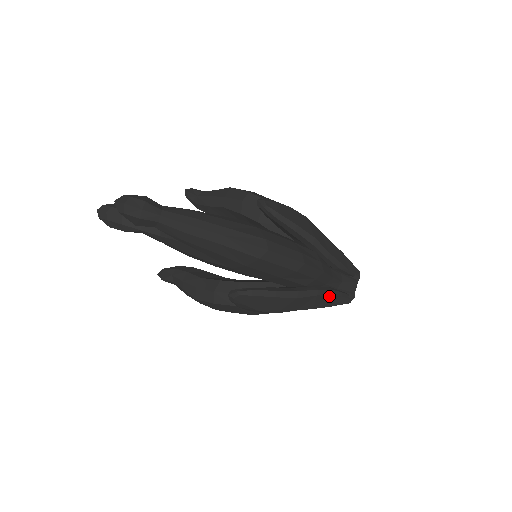
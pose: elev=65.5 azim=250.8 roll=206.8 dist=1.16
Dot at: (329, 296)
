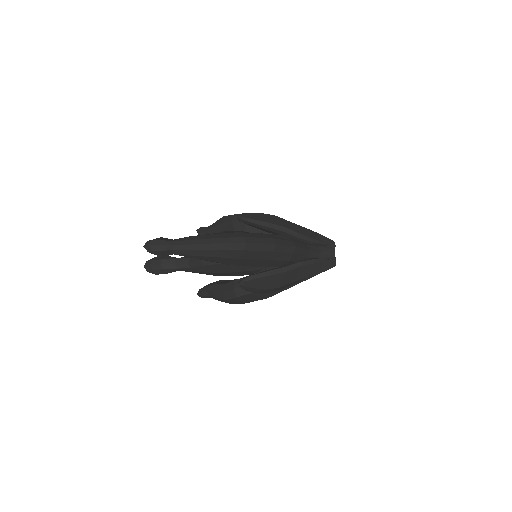
Dot at: (313, 264)
